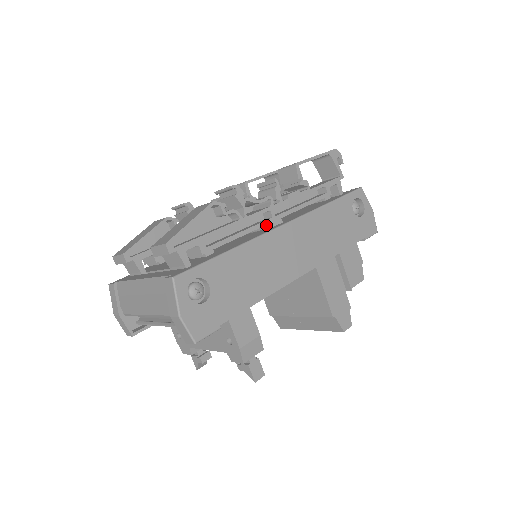
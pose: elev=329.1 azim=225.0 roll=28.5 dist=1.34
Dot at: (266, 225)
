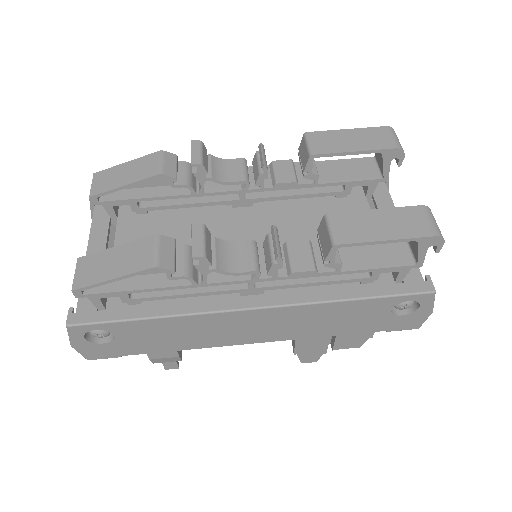
Dot at: (239, 288)
